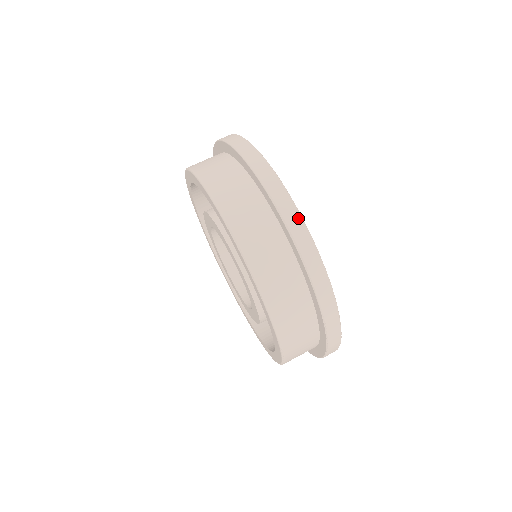
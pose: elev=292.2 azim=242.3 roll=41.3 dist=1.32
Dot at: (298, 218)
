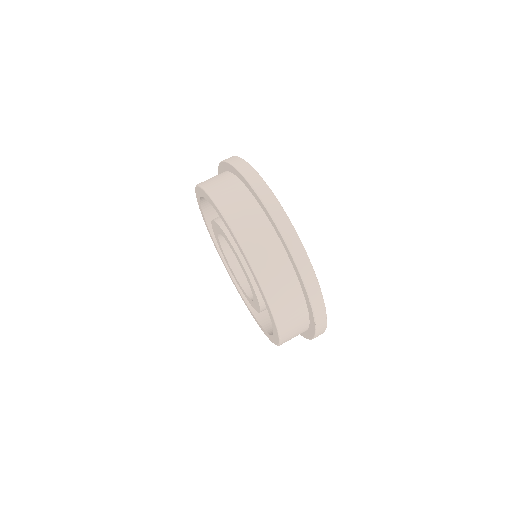
Dot at: (274, 200)
